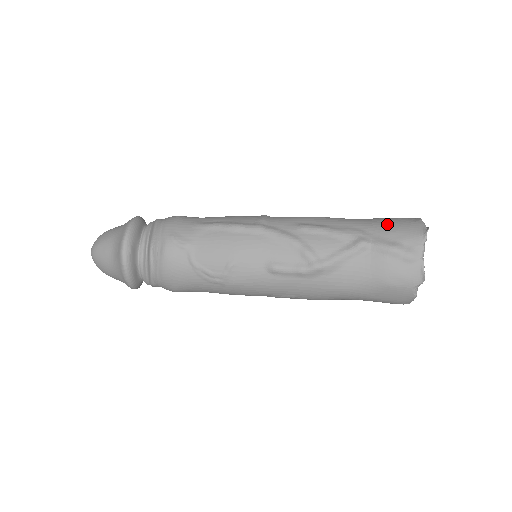
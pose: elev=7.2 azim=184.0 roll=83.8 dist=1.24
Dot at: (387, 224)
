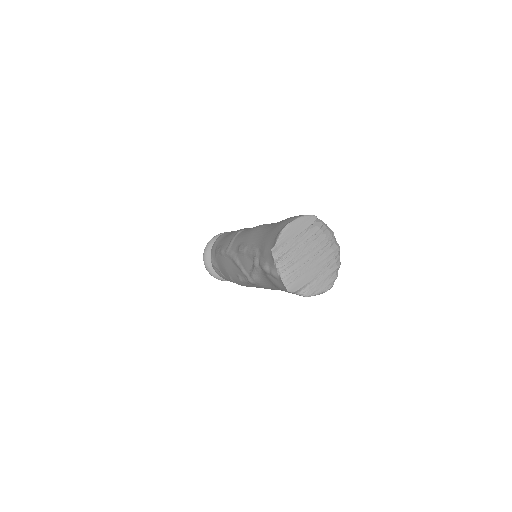
Dot at: (266, 240)
